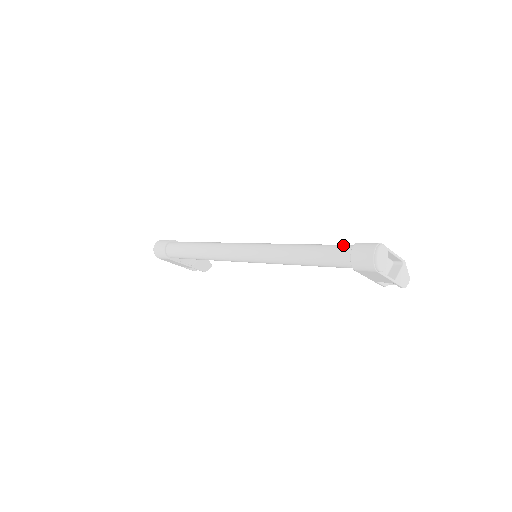
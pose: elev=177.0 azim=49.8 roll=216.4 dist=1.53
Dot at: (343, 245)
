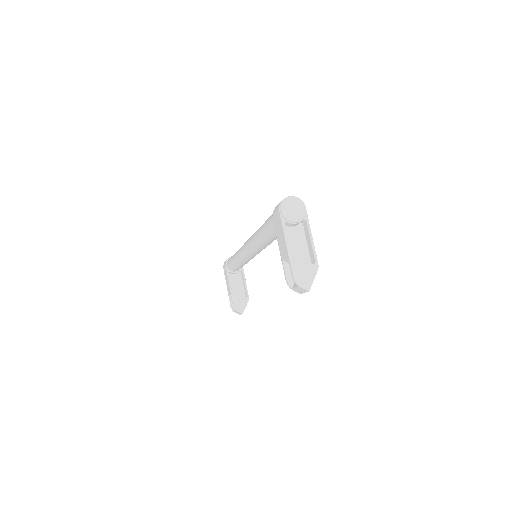
Dot at: occluded
